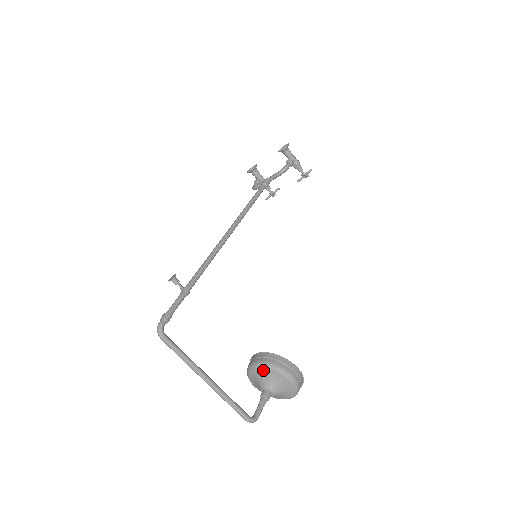
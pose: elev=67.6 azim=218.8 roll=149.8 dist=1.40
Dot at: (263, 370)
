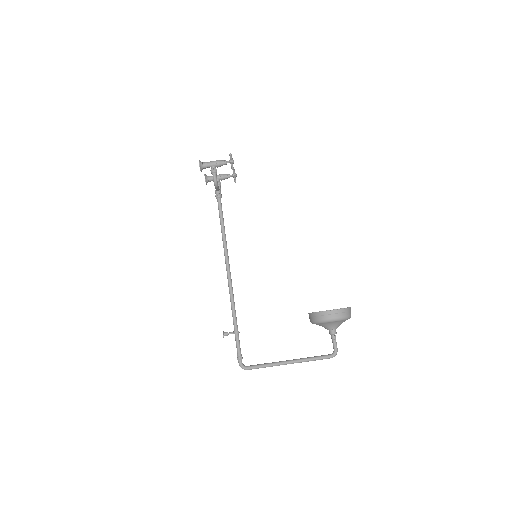
Dot at: (317, 324)
